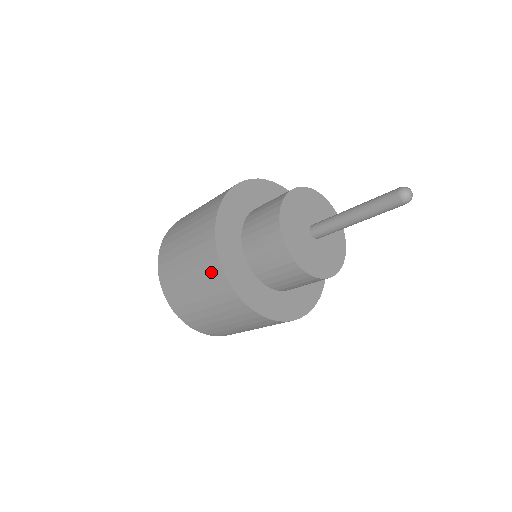
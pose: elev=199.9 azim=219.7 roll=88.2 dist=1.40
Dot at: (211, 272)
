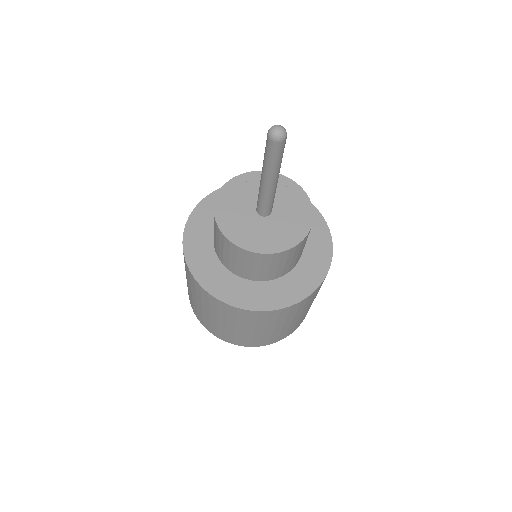
Dot at: occluded
